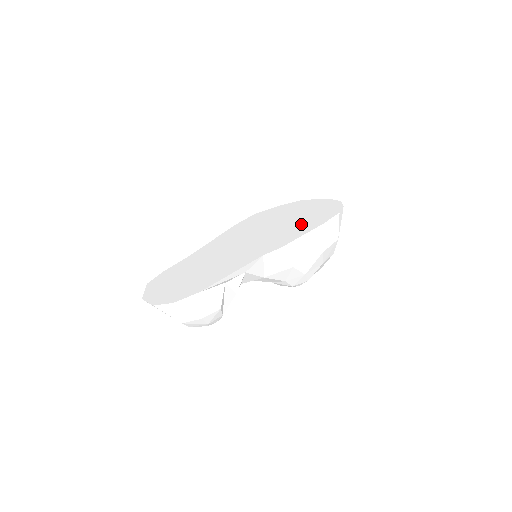
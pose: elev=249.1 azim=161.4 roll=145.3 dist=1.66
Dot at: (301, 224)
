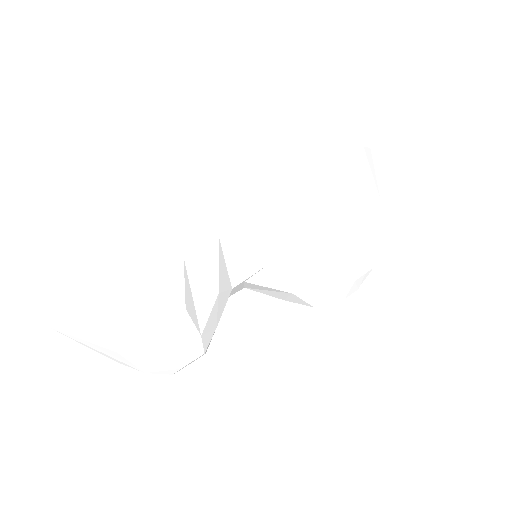
Dot at: occluded
